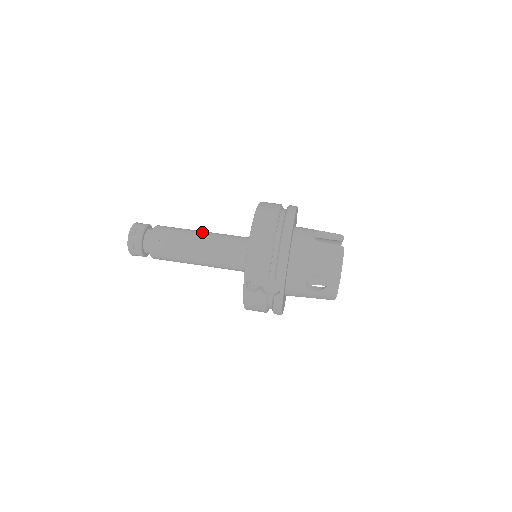
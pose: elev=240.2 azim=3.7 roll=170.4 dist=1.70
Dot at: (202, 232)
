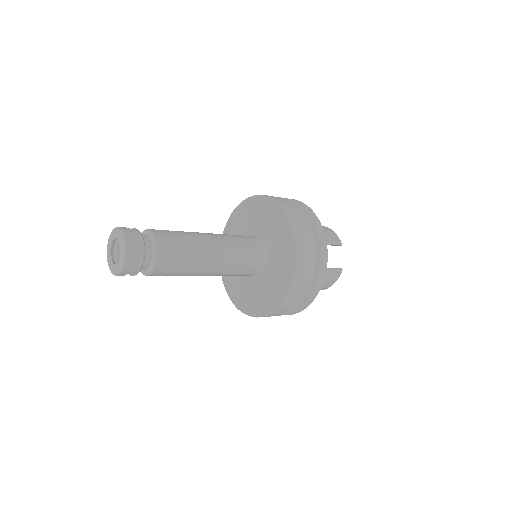
Dot at: (214, 251)
